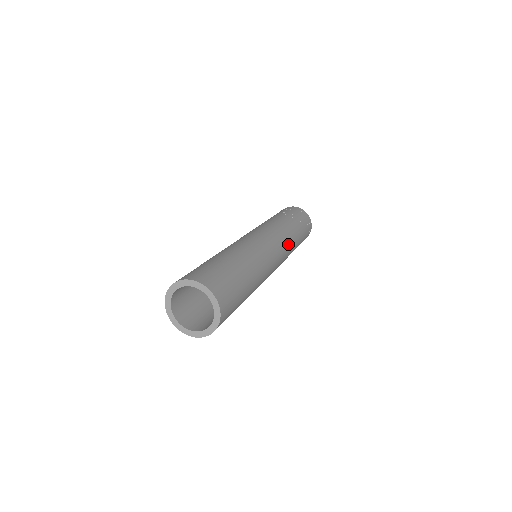
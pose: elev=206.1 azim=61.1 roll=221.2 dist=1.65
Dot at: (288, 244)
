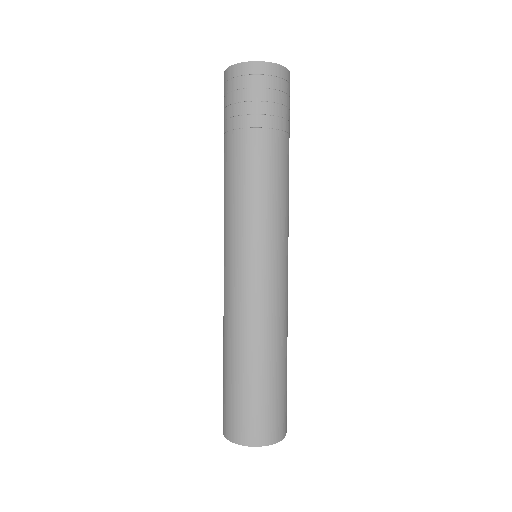
Dot at: occluded
